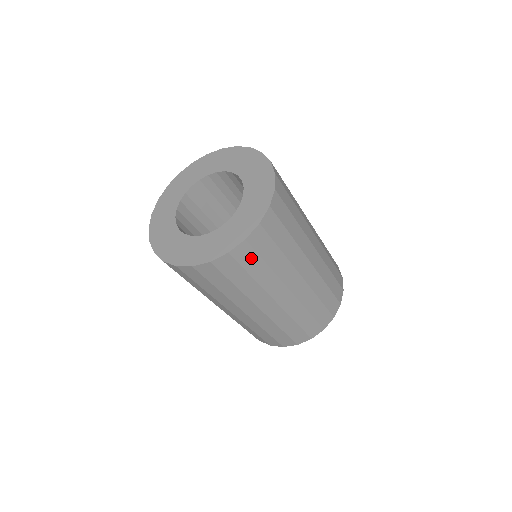
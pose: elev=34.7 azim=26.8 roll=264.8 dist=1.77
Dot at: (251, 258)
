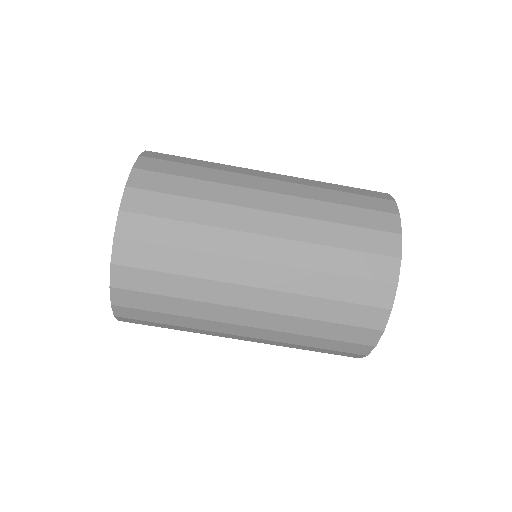
Dot at: (143, 299)
